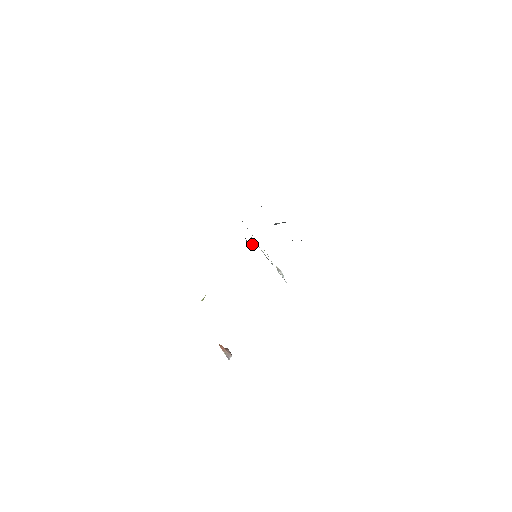
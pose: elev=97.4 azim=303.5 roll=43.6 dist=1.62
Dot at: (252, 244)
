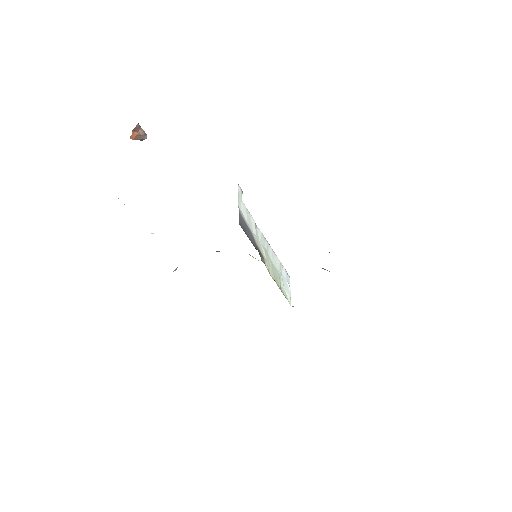
Dot at: occluded
